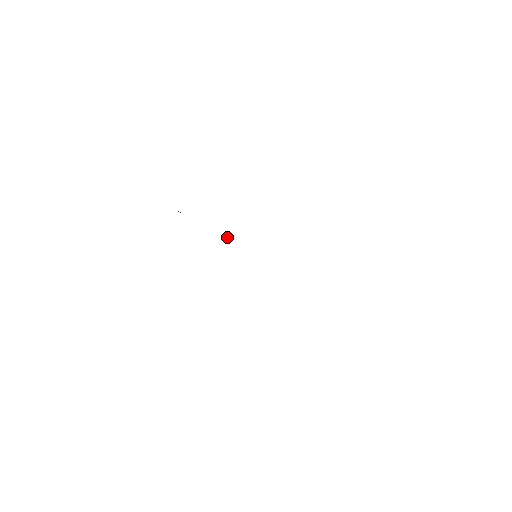
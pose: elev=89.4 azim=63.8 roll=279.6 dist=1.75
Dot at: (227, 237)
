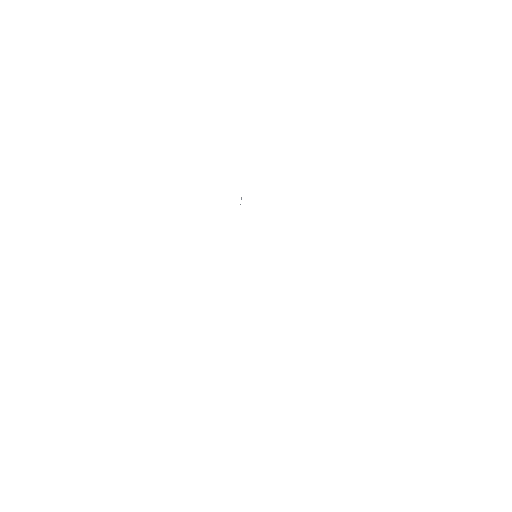
Dot at: occluded
